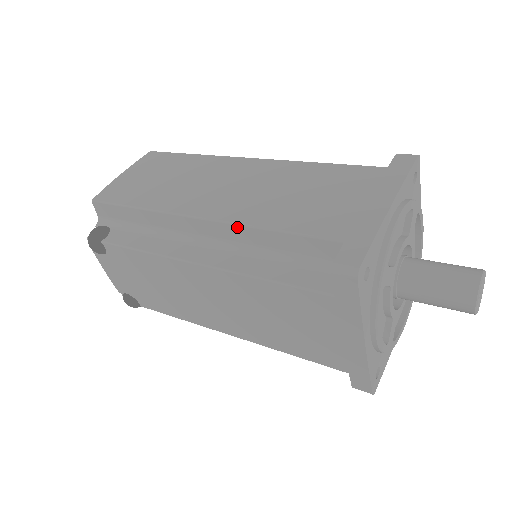
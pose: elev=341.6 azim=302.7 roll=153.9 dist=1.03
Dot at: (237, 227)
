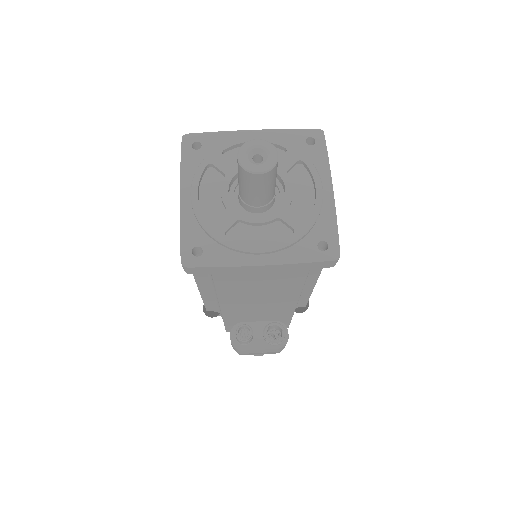
Dot at: occluded
